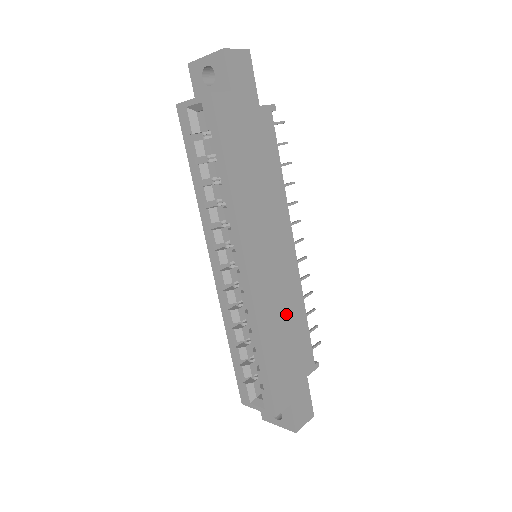
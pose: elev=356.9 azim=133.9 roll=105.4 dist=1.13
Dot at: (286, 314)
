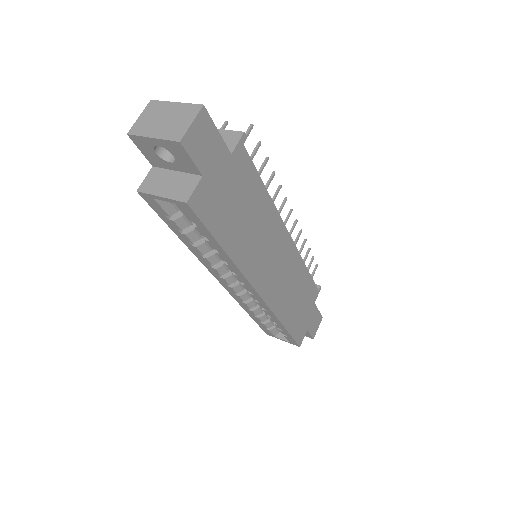
Dot at: (293, 286)
